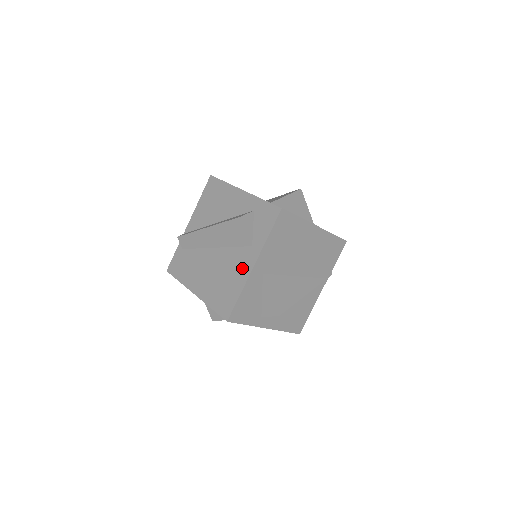
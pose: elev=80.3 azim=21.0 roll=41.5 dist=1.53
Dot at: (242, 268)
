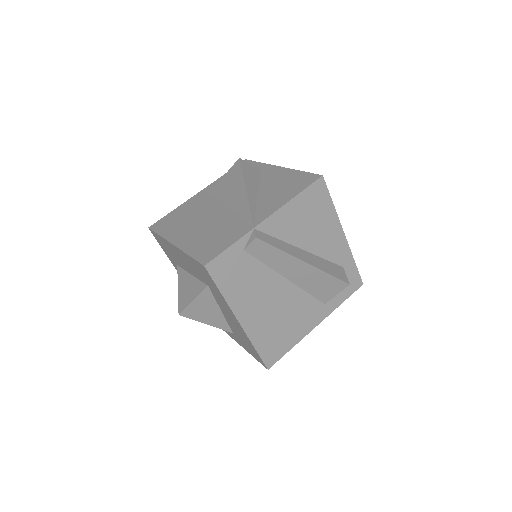
Dot at: (307, 322)
